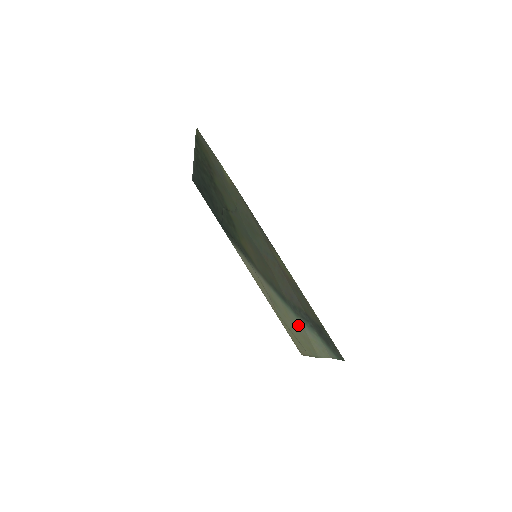
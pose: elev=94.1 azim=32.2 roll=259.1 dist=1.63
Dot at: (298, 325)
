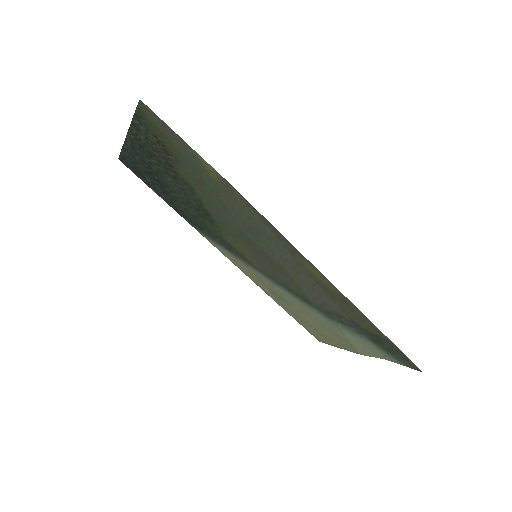
Dot at: (328, 325)
